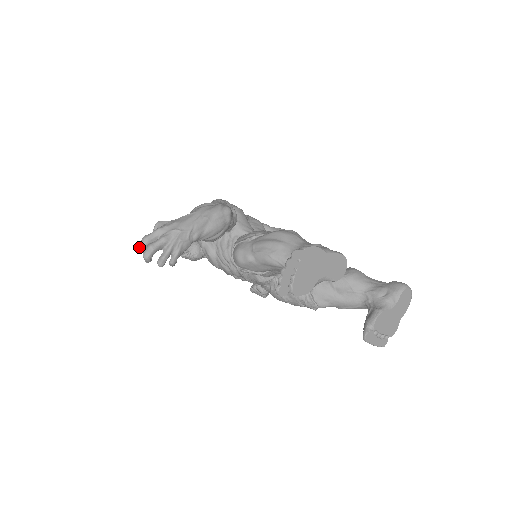
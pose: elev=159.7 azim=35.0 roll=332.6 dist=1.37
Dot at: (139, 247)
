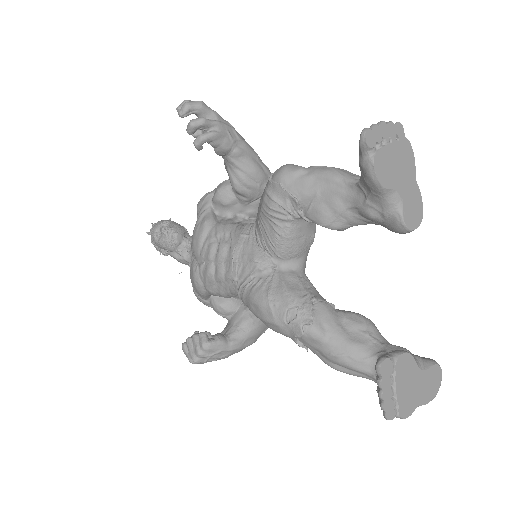
Dot at: (185, 100)
